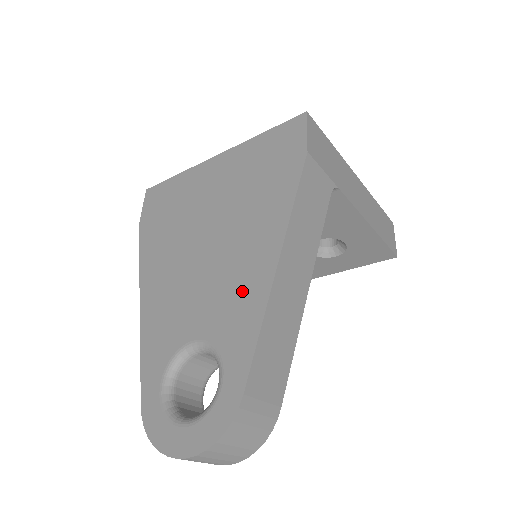
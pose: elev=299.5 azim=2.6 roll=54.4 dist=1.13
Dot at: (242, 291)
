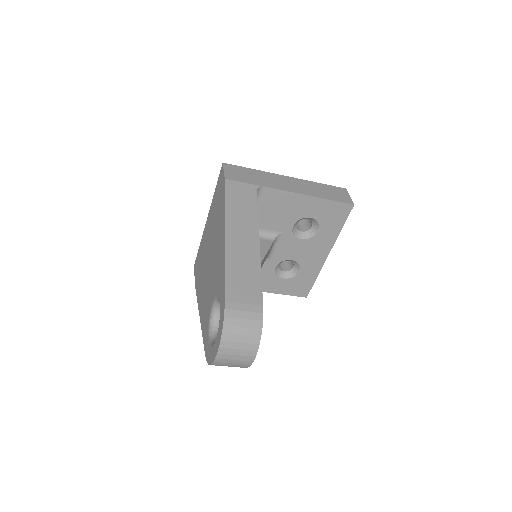
Dot at: (219, 262)
